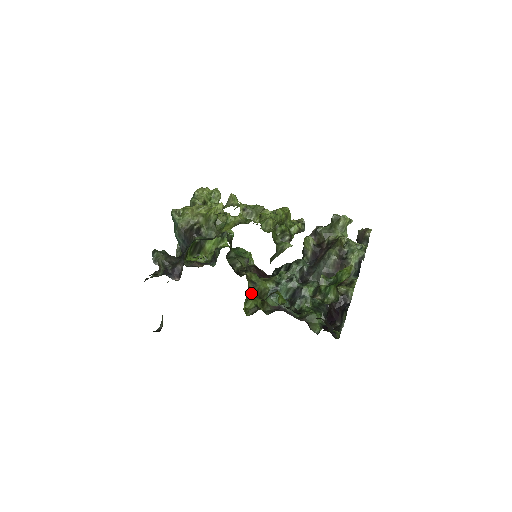
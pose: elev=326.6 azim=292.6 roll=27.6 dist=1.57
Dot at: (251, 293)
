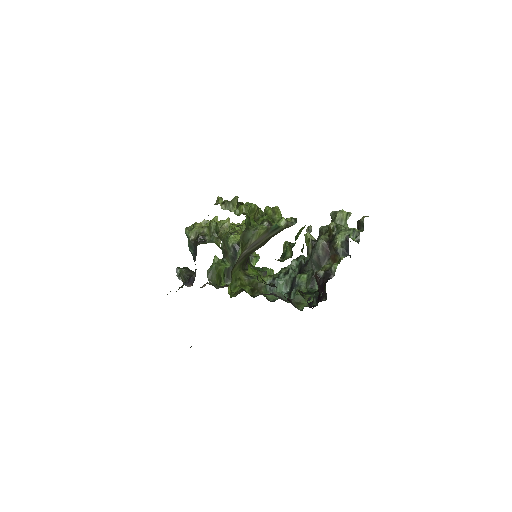
Dot at: (242, 282)
